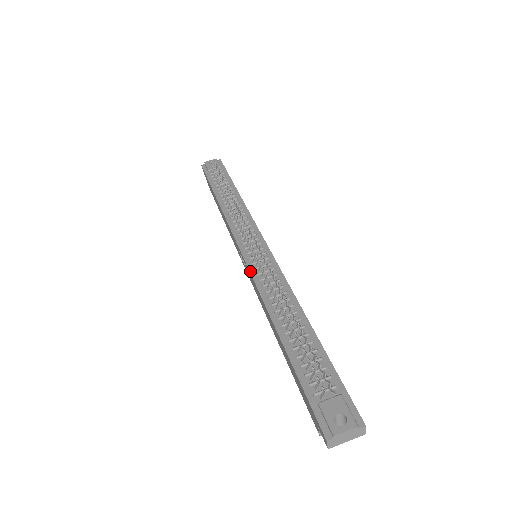
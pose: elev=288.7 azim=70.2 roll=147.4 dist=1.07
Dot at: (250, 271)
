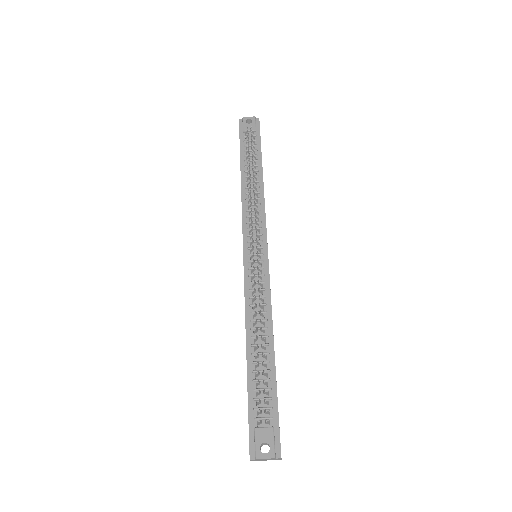
Dot at: (244, 276)
